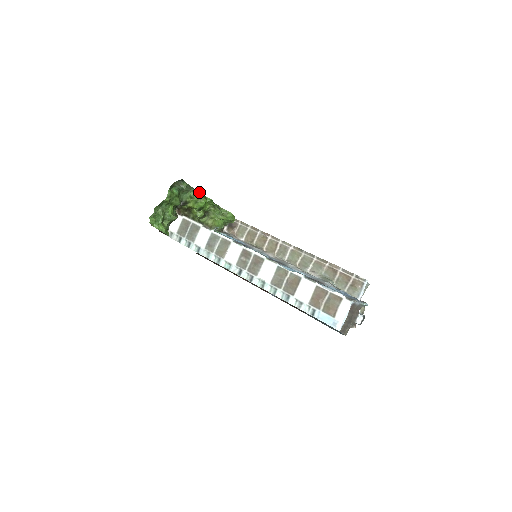
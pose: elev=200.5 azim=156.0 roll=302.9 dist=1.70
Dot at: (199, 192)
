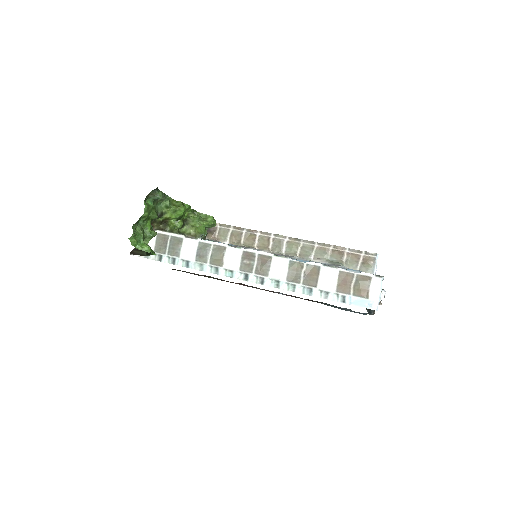
Dot at: occluded
